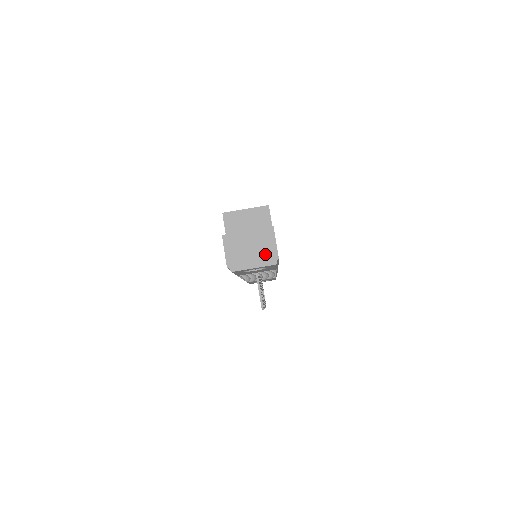
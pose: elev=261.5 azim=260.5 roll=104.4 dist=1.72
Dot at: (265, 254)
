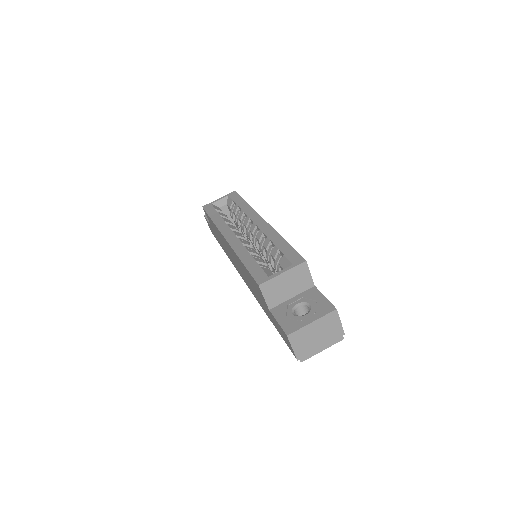
Dot at: (332, 335)
